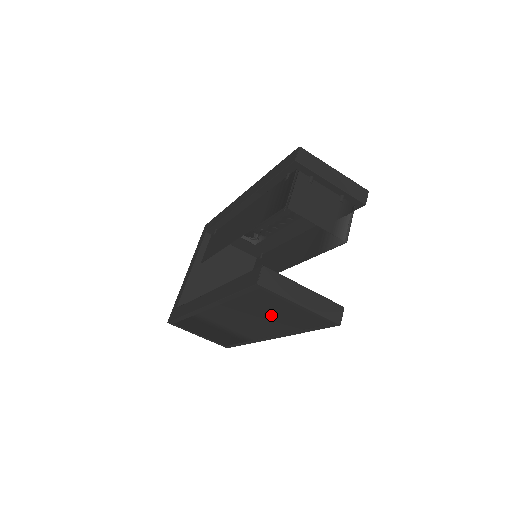
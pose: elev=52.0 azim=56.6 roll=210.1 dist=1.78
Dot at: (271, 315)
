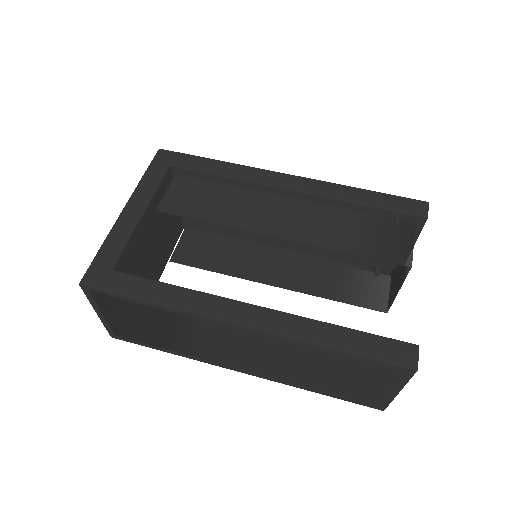
Dot at: (325, 374)
